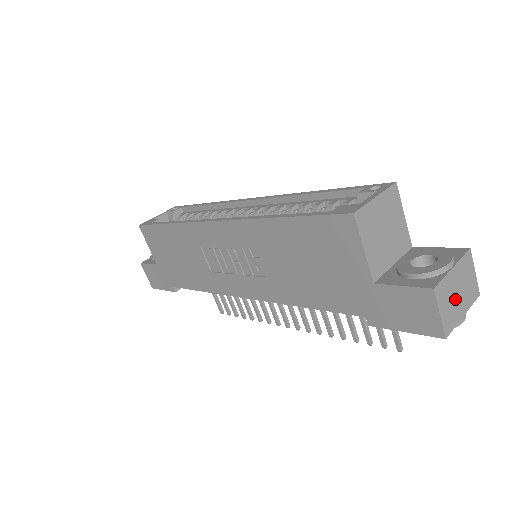
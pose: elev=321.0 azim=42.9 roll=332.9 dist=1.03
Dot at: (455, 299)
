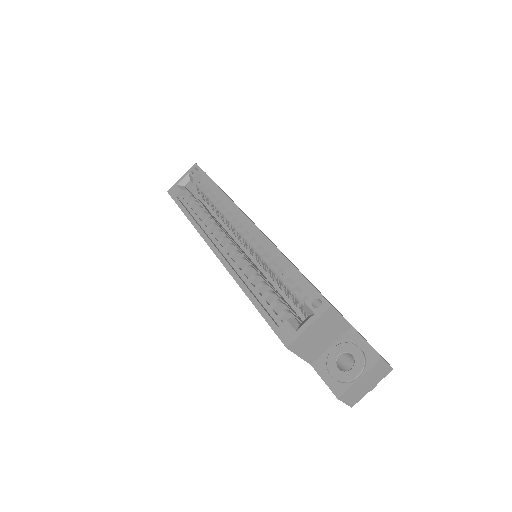
Dot at: (362, 388)
